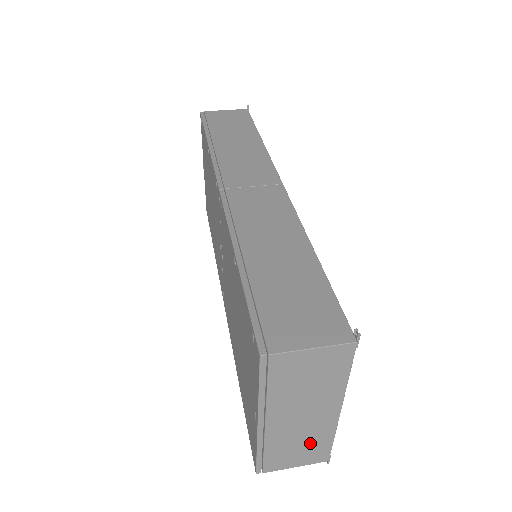
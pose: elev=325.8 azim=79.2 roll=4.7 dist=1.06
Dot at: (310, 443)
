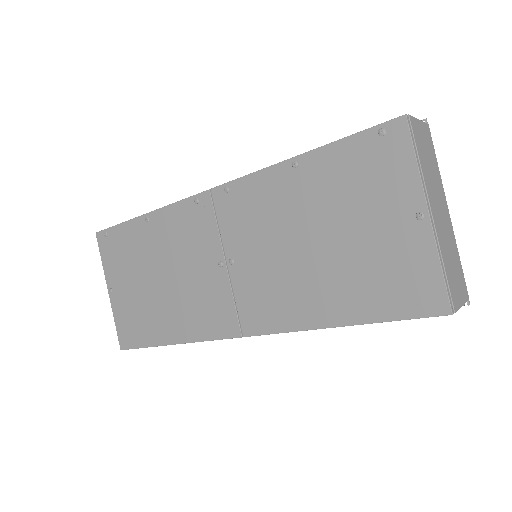
Dot at: (454, 260)
